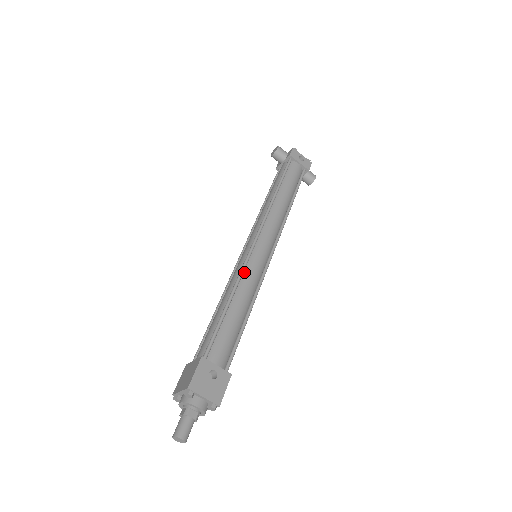
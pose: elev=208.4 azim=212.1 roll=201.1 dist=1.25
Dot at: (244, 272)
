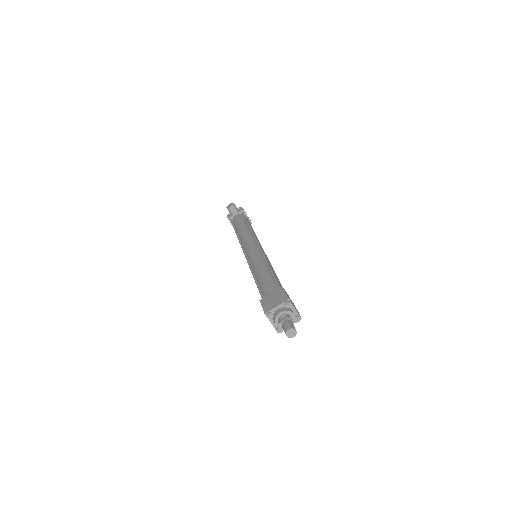
Dot at: occluded
